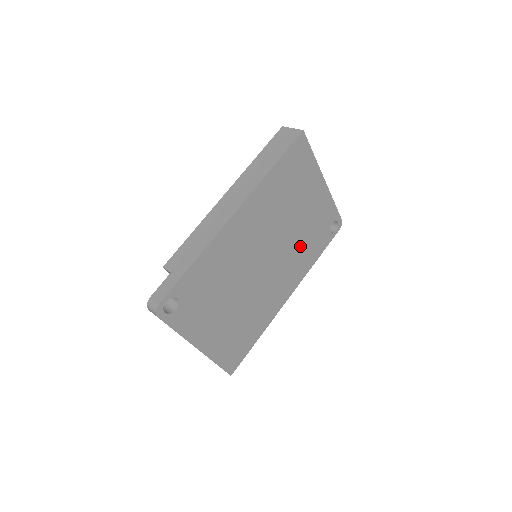
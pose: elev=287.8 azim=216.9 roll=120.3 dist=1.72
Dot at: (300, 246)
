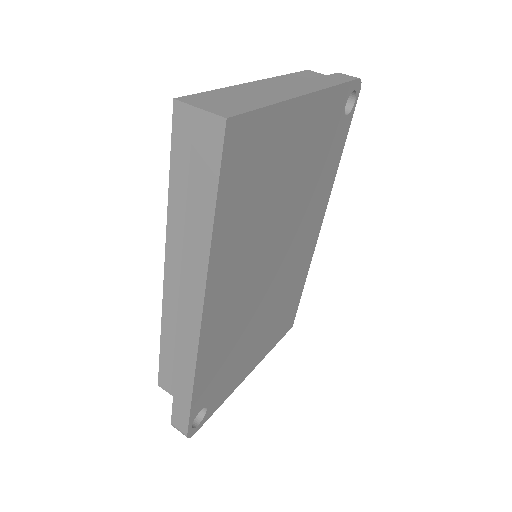
Dot at: (310, 190)
